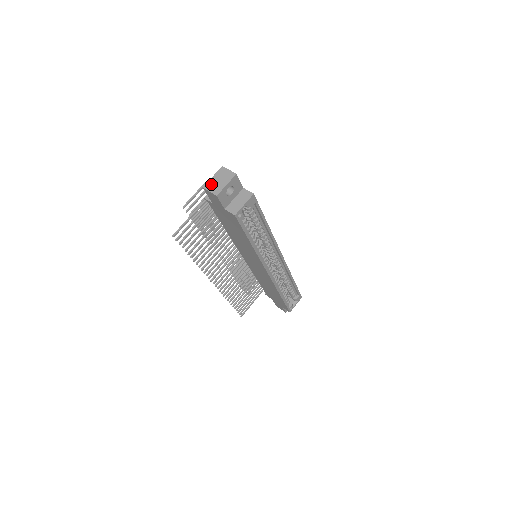
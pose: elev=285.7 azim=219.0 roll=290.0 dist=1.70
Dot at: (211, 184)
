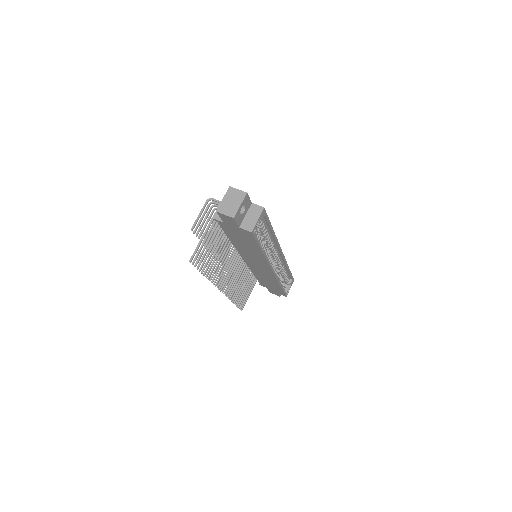
Dot at: (224, 207)
